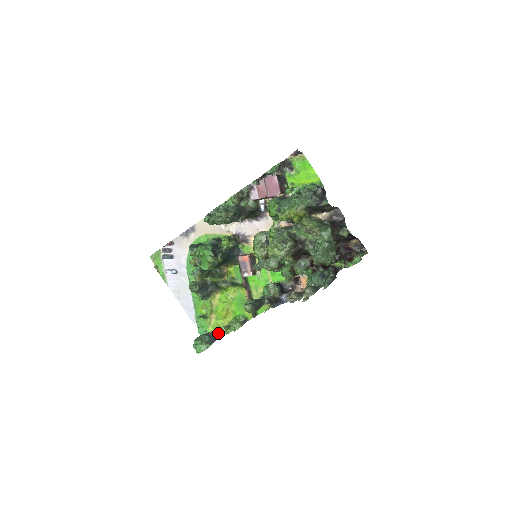
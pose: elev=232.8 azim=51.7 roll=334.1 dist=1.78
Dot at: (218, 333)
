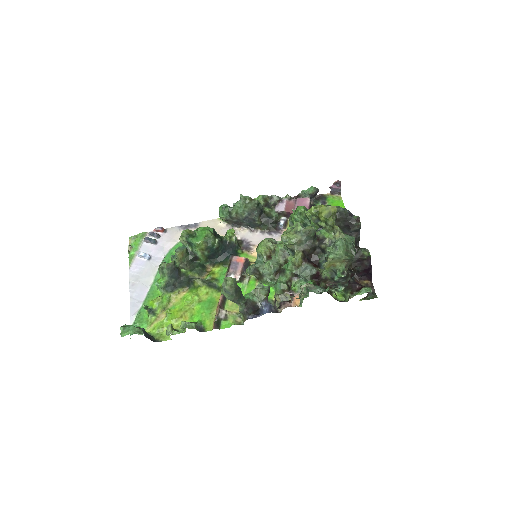
Dot at: (155, 338)
